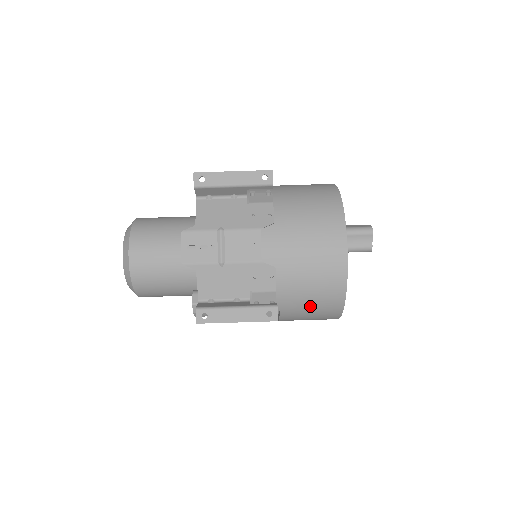
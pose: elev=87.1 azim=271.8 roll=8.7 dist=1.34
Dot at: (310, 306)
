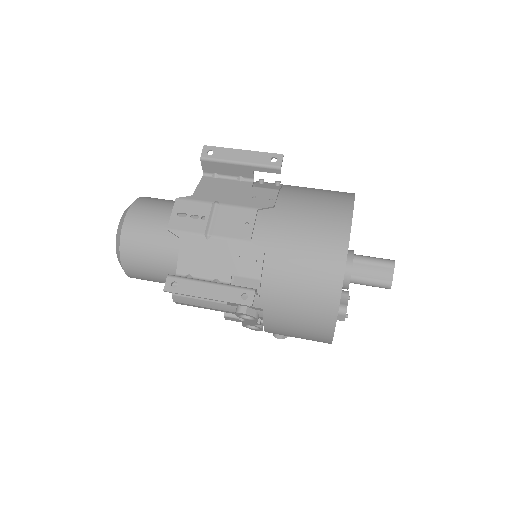
Dot at: (298, 309)
